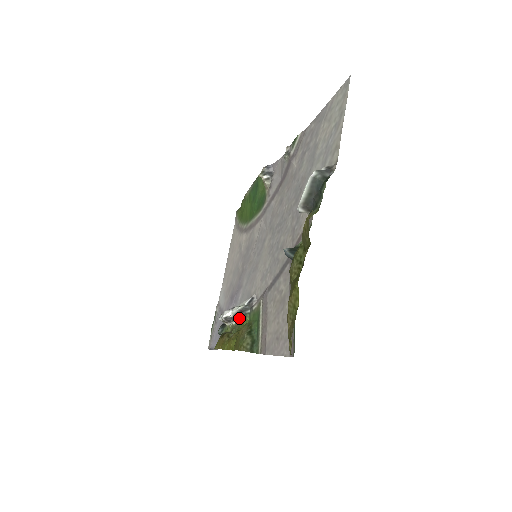
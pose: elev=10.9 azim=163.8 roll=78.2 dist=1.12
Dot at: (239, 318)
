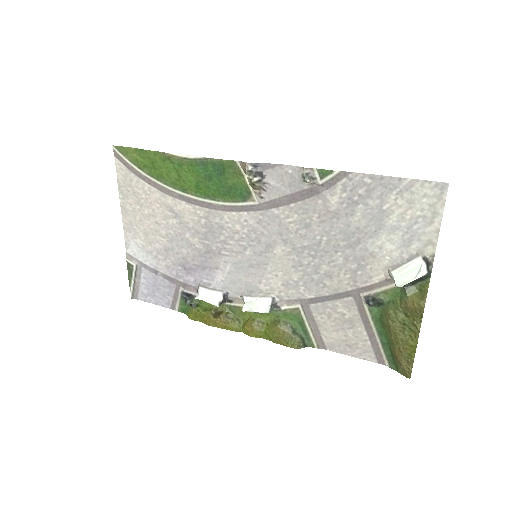
Dot at: occluded
